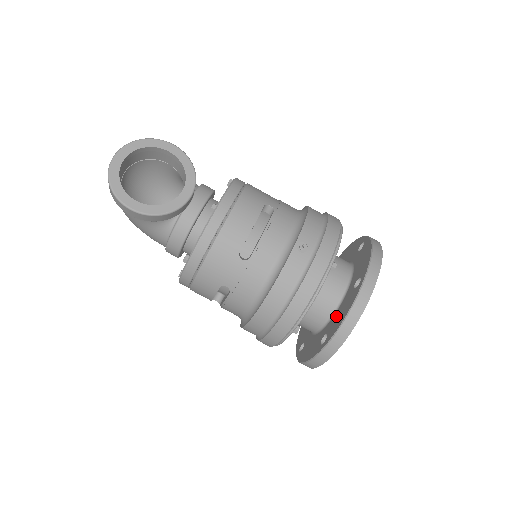
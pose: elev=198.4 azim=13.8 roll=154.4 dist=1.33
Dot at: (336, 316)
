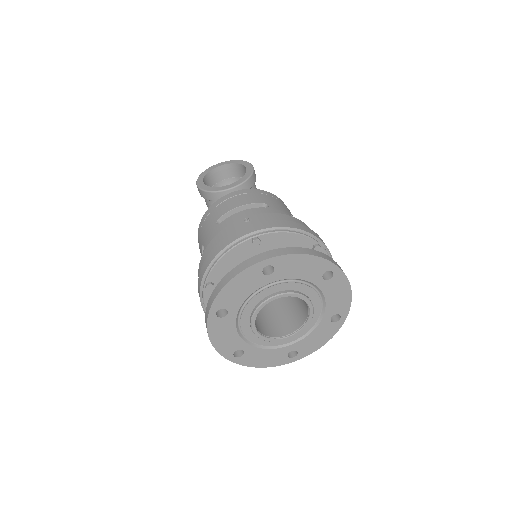
Dot at: occluded
